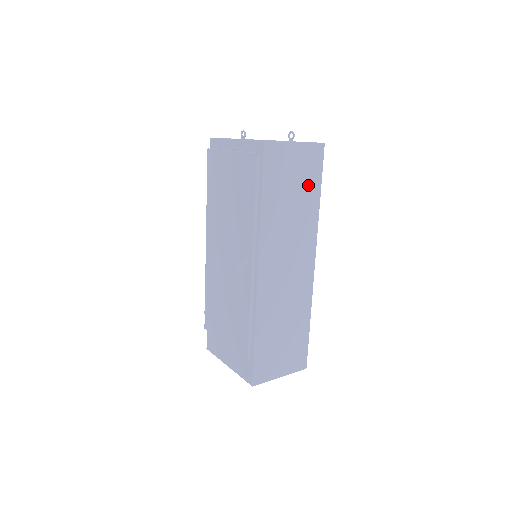
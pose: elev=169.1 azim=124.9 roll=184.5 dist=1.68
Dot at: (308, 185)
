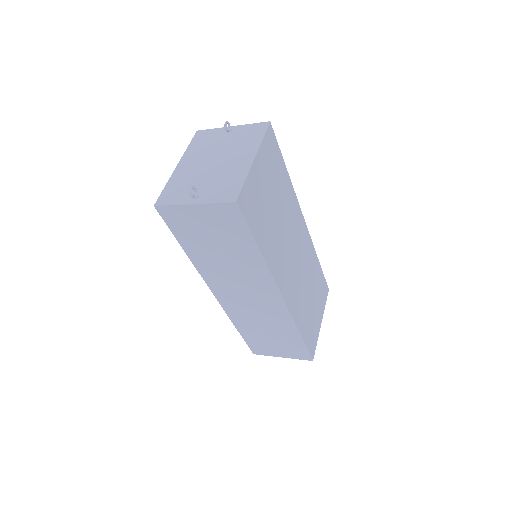
Dot at: (234, 239)
